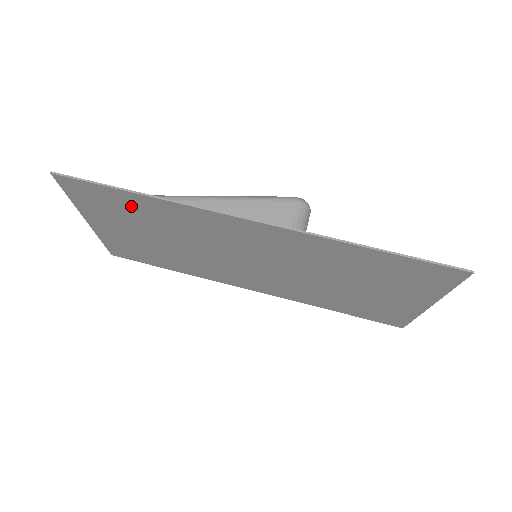
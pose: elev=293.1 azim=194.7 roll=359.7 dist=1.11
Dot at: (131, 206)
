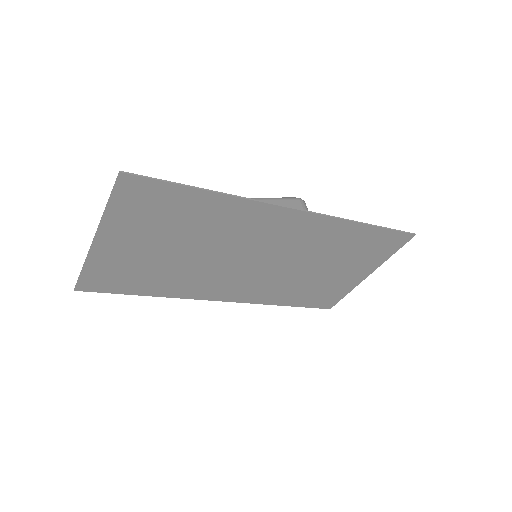
Dot at: (184, 208)
